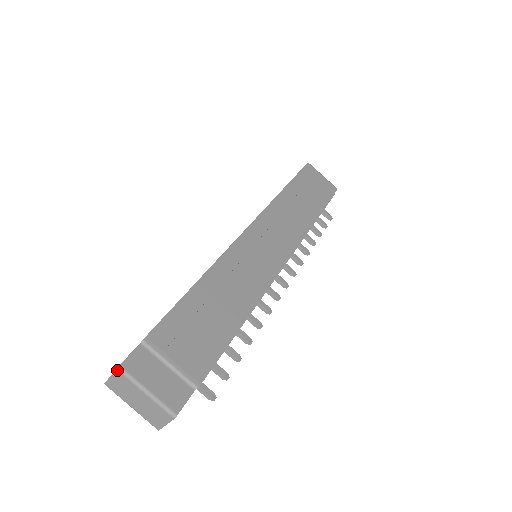
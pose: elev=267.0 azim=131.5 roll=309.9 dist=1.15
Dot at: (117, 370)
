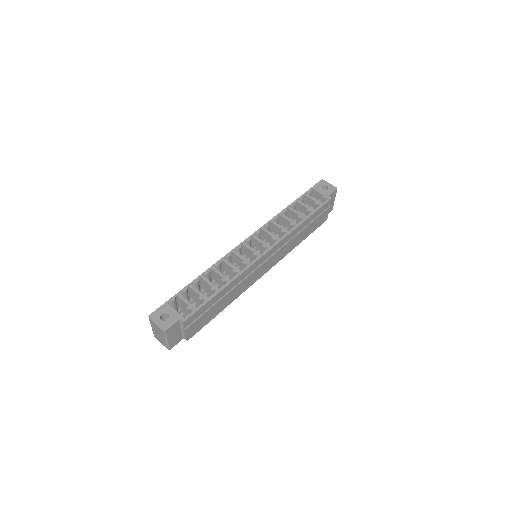
Dot at: (163, 331)
